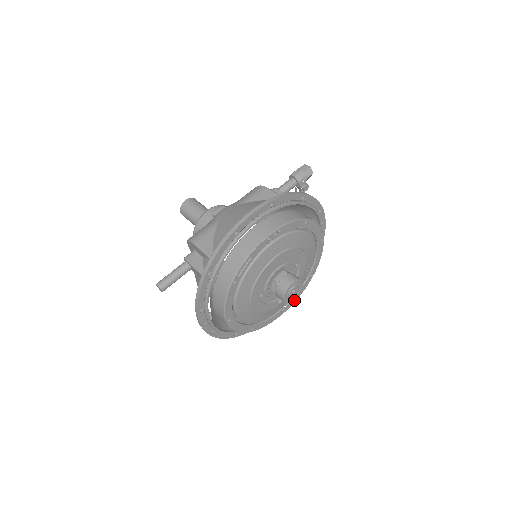
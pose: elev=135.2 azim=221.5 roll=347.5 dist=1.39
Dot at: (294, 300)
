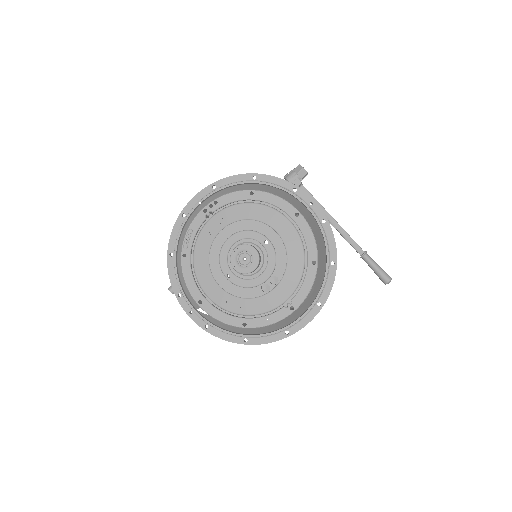
Dot at: (302, 296)
